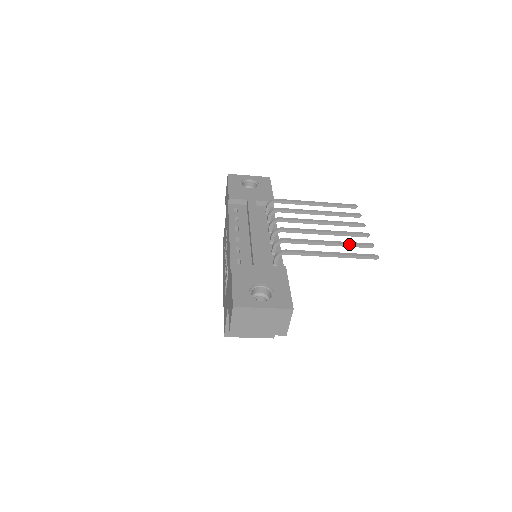
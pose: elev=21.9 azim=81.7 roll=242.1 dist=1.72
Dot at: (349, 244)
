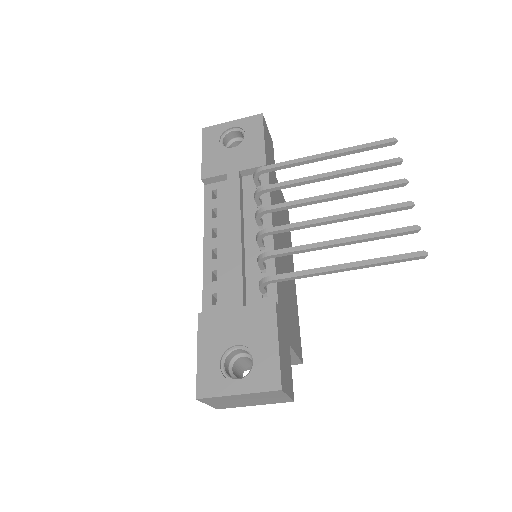
Dot at: (374, 237)
